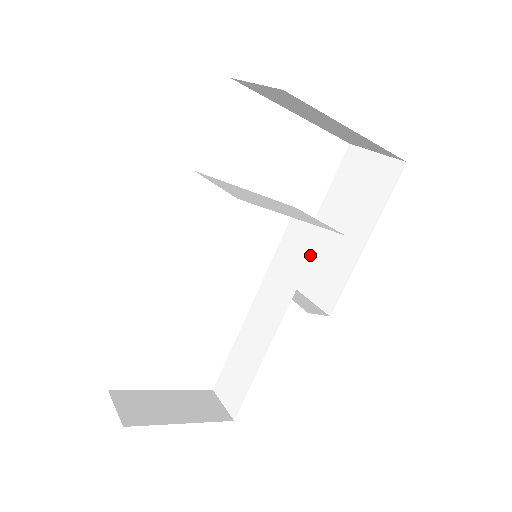
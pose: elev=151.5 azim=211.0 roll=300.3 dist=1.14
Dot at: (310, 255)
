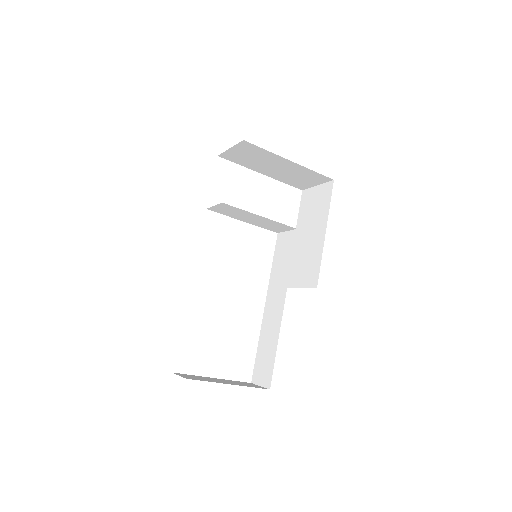
Dot at: (292, 251)
